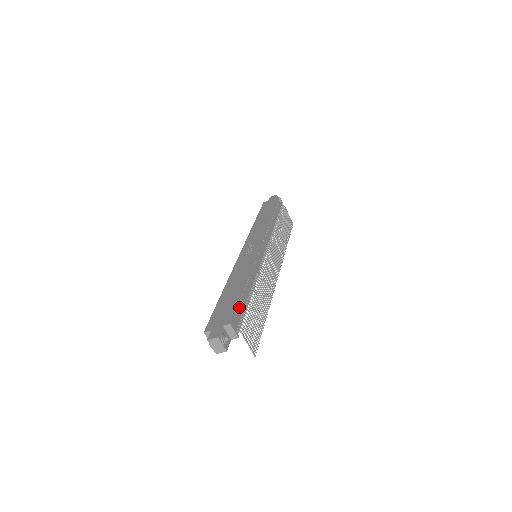
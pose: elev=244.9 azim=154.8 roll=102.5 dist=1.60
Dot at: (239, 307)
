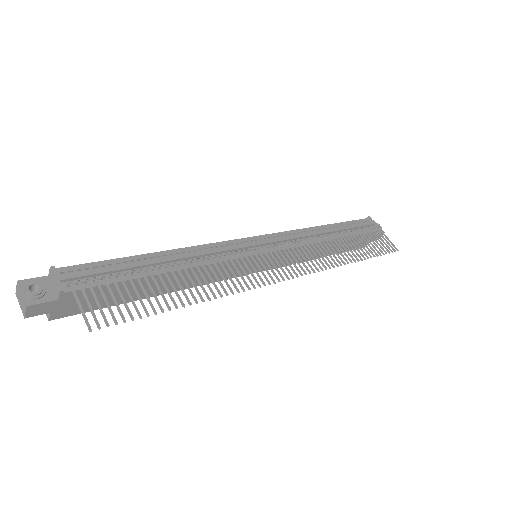
Dot at: (112, 267)
